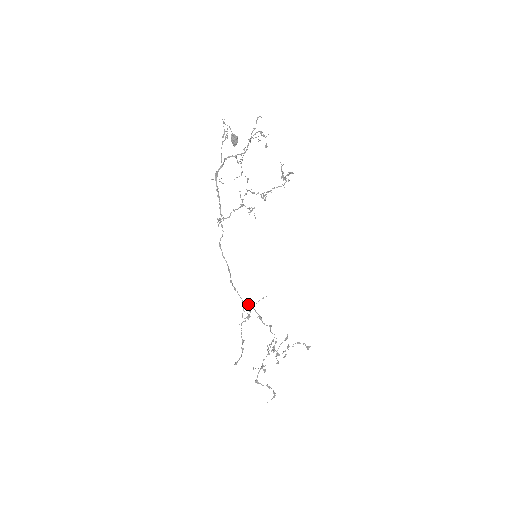
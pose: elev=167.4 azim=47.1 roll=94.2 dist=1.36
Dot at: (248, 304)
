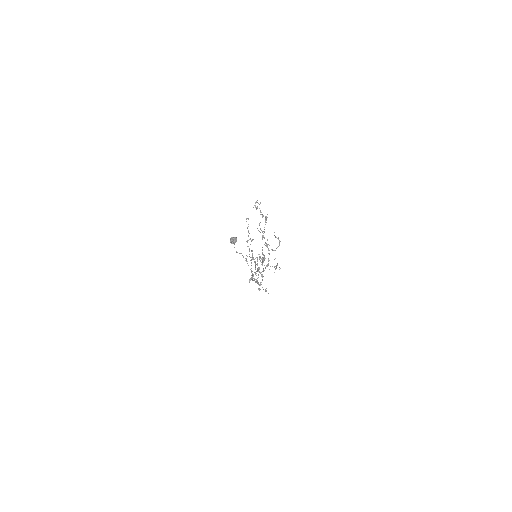
Dot at: occluded
